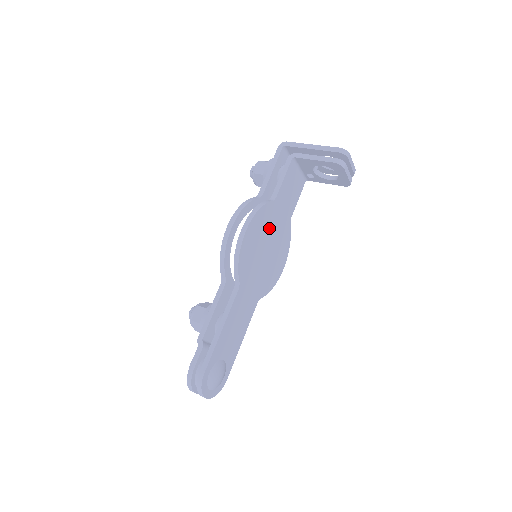
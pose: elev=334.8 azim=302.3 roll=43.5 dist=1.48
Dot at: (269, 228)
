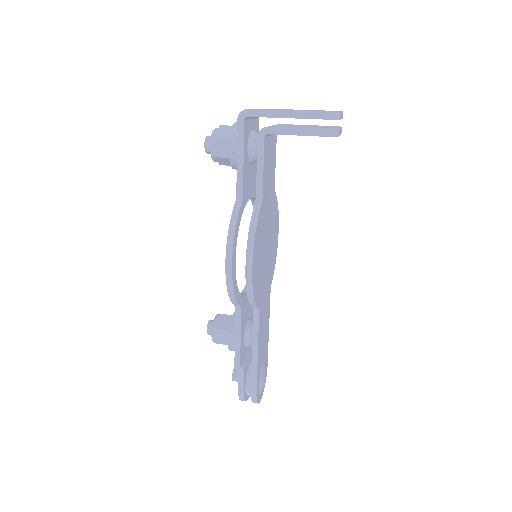
Dot at: (264, 230)
